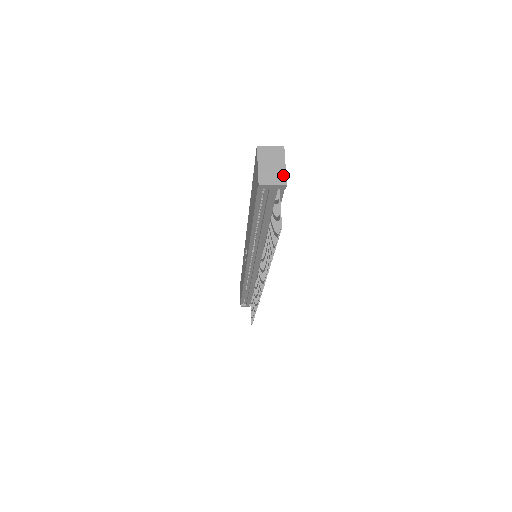
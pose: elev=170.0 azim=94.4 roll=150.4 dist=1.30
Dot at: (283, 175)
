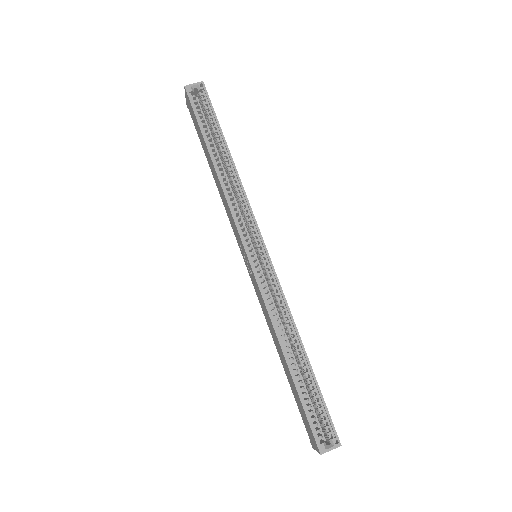
Dot at: occluded
